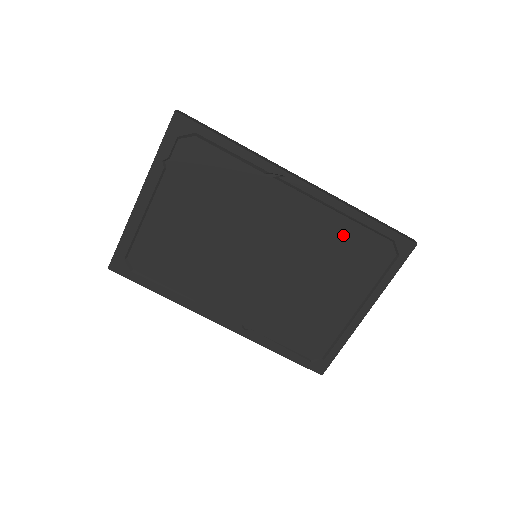
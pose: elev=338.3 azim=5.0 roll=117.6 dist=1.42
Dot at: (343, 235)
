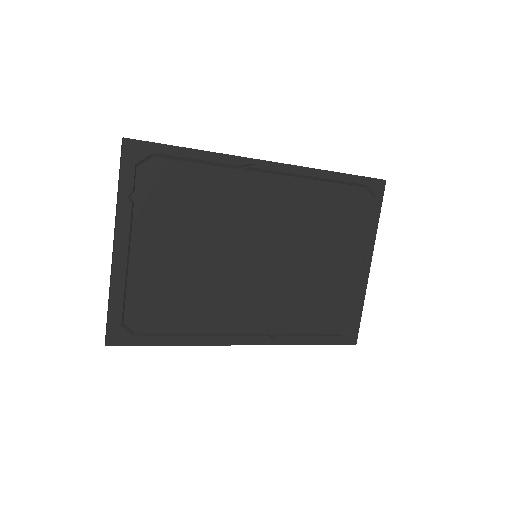
Dot at: (325, 199)
